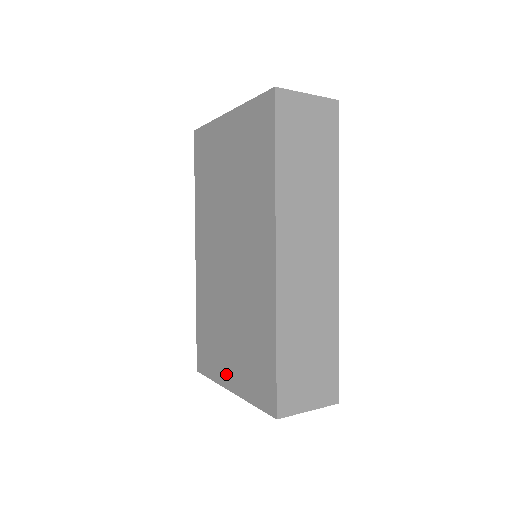
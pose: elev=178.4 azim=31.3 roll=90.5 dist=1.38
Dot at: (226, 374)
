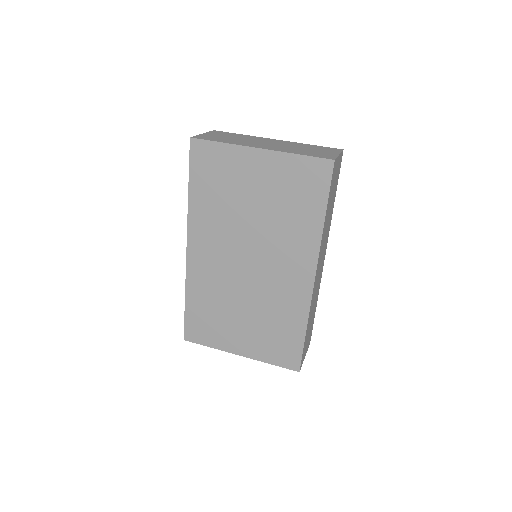
Dot at: (234, 345)
